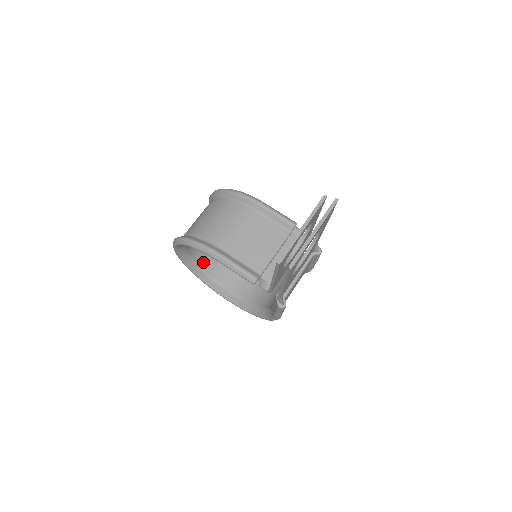
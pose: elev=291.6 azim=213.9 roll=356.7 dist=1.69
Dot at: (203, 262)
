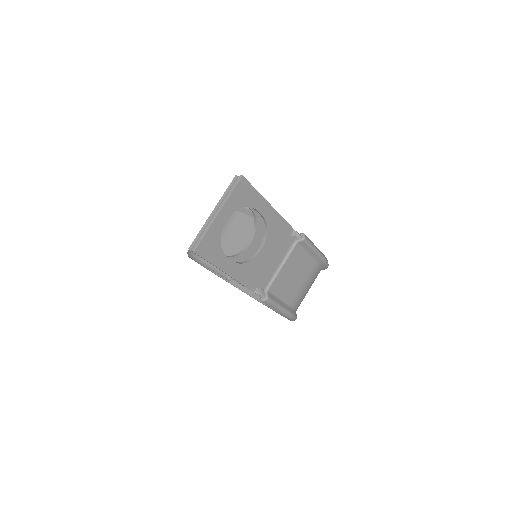
Dot at: occluded
